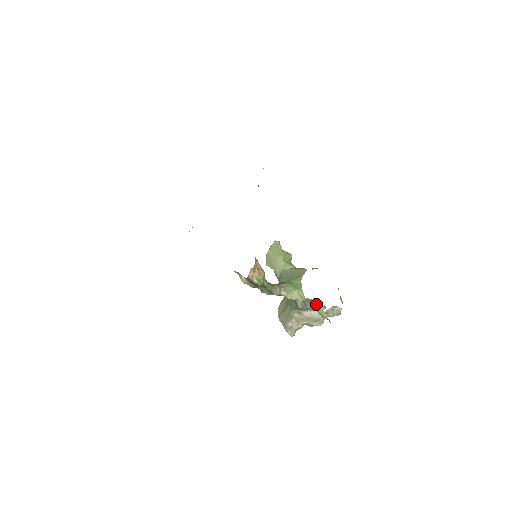
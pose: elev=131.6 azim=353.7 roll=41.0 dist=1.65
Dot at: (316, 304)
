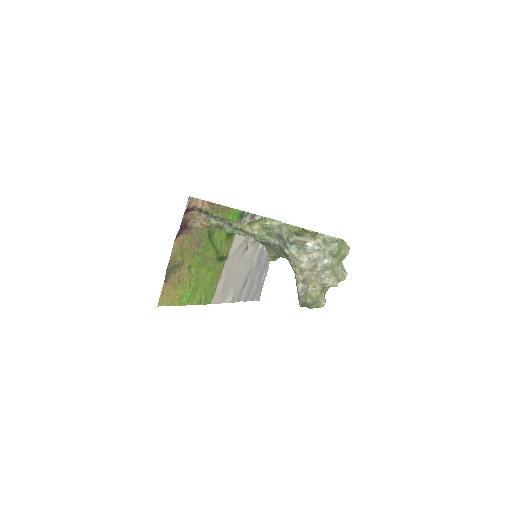
Dot at: (286, 225)
